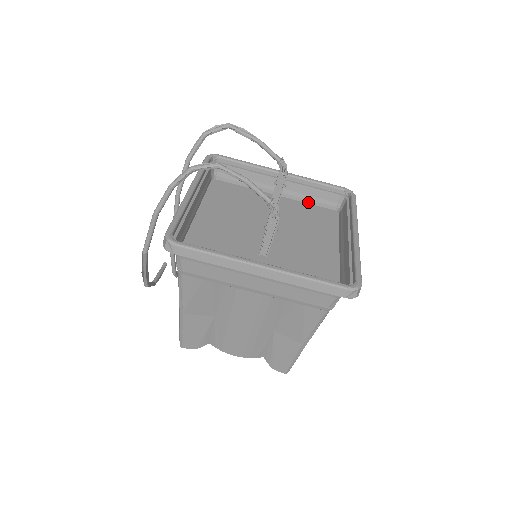
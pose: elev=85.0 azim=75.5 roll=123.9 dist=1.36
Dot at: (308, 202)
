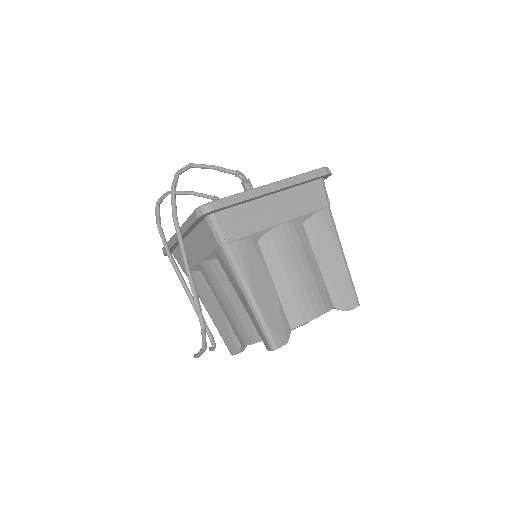
Dot at: occluded
